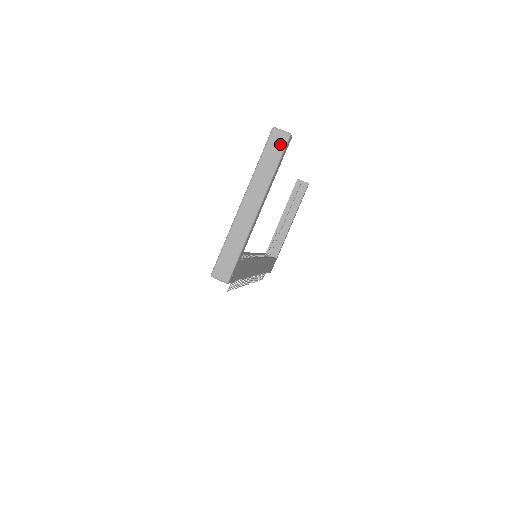
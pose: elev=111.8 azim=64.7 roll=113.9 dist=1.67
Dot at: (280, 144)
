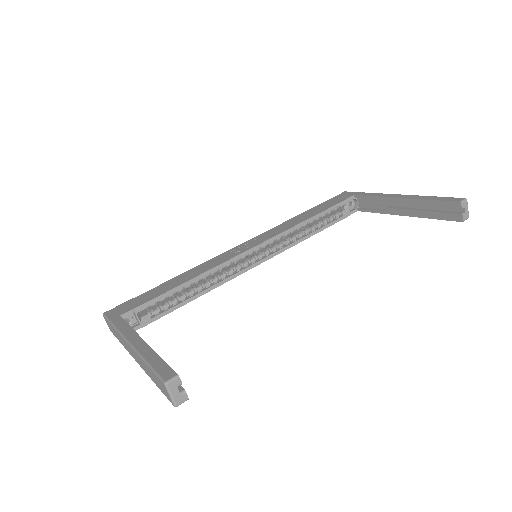
Dot at: (164, 392)
